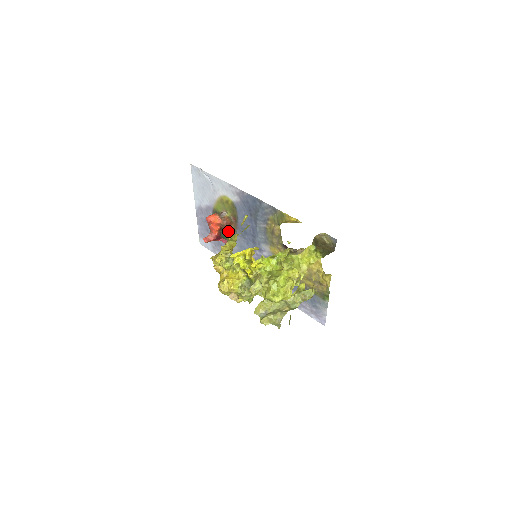
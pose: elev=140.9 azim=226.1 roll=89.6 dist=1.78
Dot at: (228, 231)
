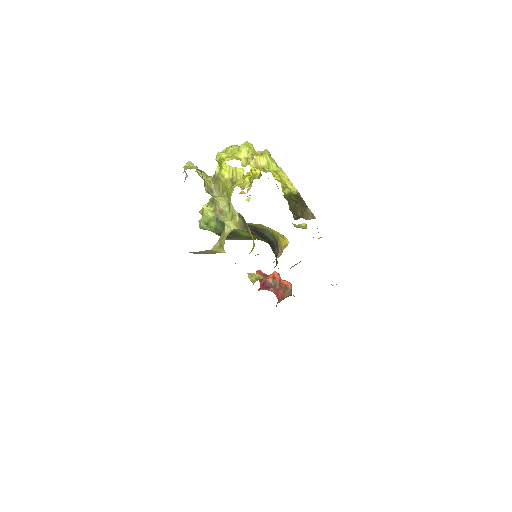
Dot at: occluded
